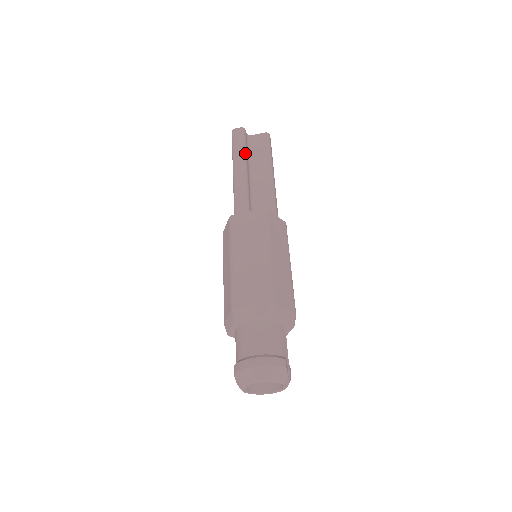
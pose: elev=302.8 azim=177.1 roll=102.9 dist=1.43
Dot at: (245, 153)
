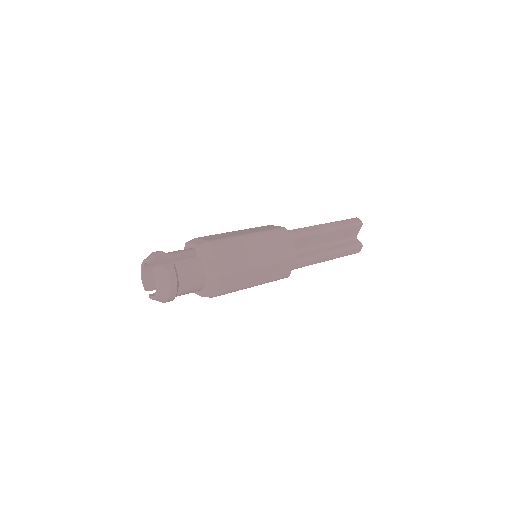
Dot at: occluded
